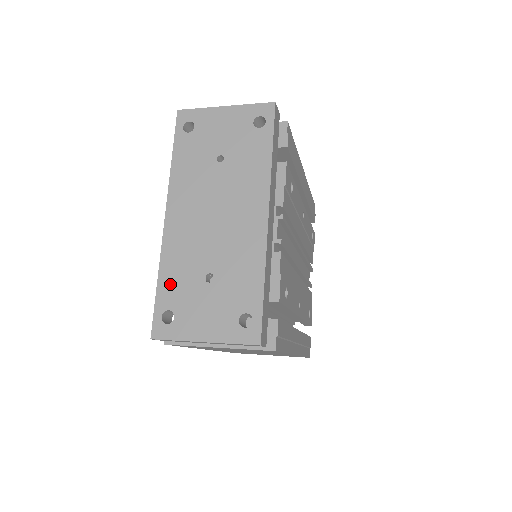
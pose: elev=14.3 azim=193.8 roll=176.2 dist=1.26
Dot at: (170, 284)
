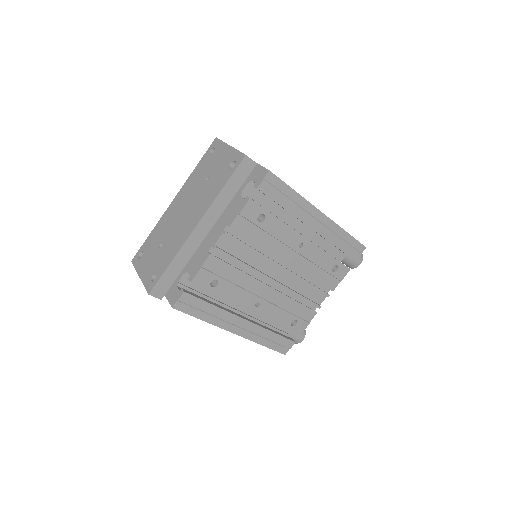
Dot at: (151, 238)
